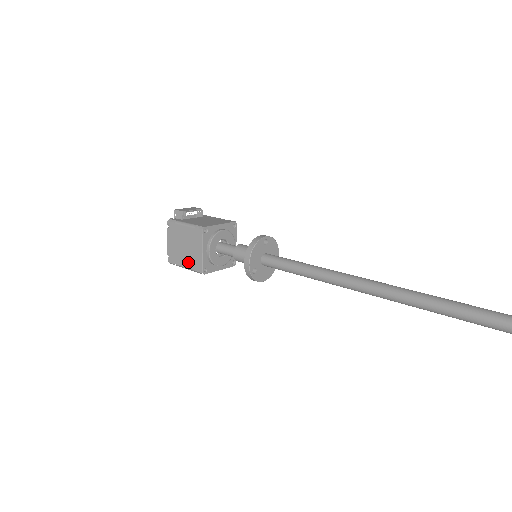
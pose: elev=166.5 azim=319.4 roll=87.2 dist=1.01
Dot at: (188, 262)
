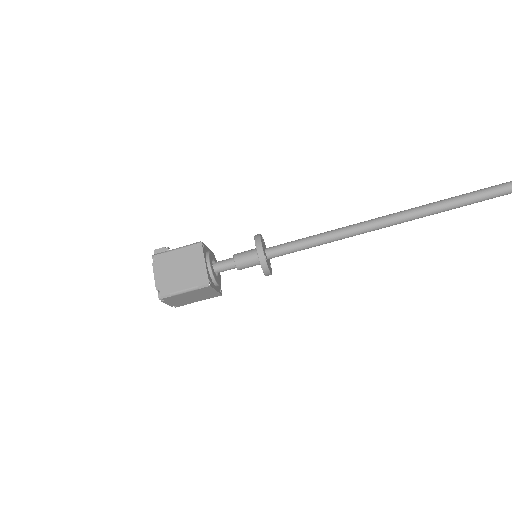
Dot at: (188, 282)
